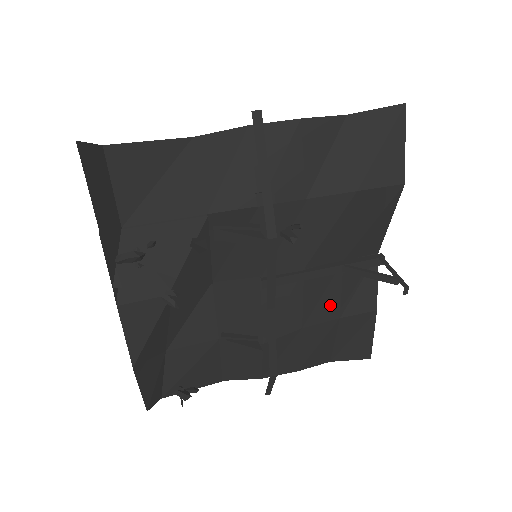
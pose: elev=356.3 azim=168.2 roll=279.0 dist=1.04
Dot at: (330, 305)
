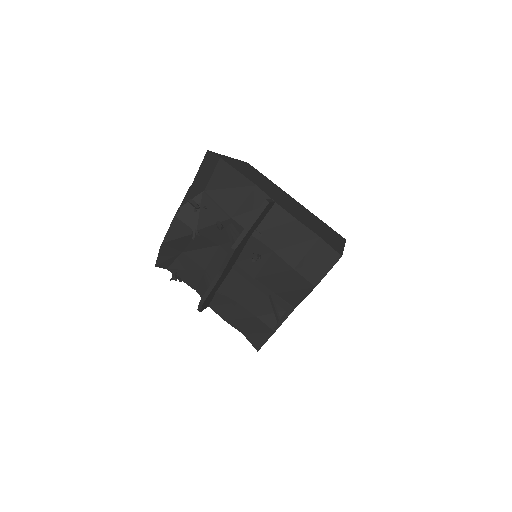
Dot at: (256, 306)
